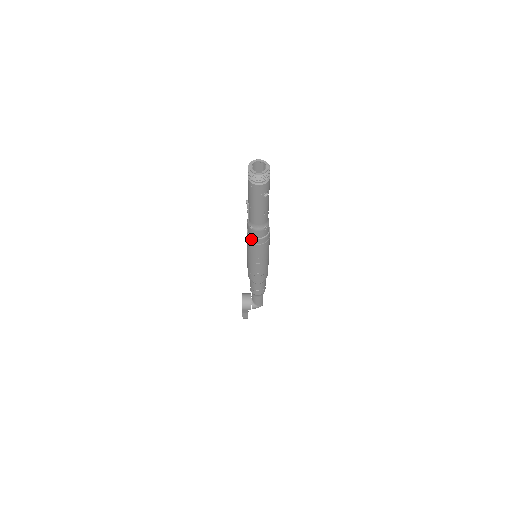
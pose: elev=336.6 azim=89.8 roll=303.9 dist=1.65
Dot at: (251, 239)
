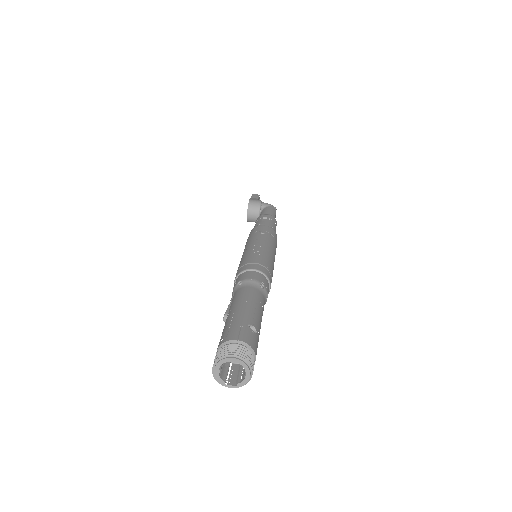
Dot at: occluded
